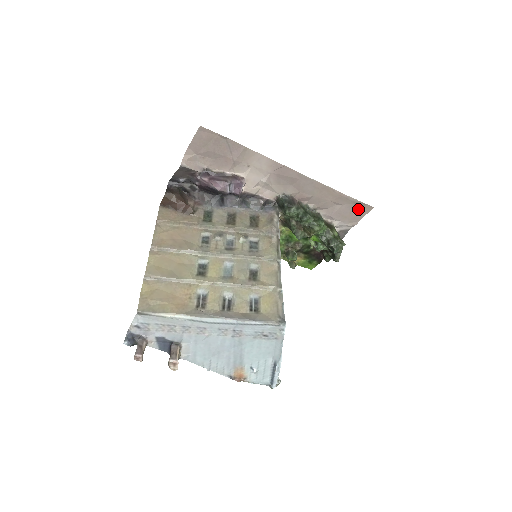
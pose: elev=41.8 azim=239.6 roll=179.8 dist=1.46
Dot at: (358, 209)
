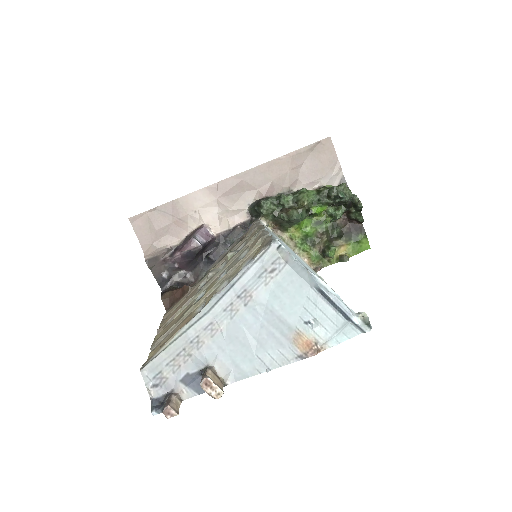
Dot at: (321, 152)
